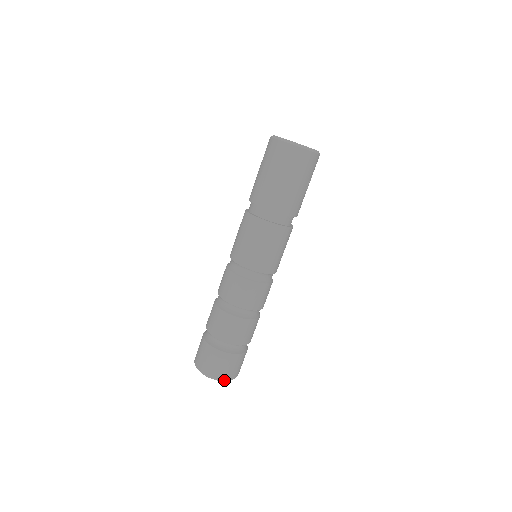
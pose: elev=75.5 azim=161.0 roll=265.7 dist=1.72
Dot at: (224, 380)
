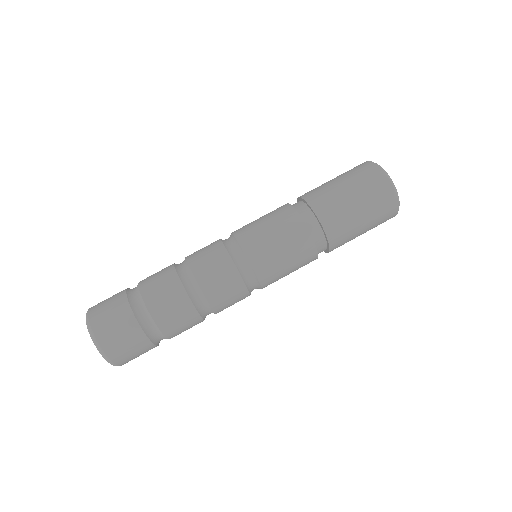
Dot at: (117, 365)
